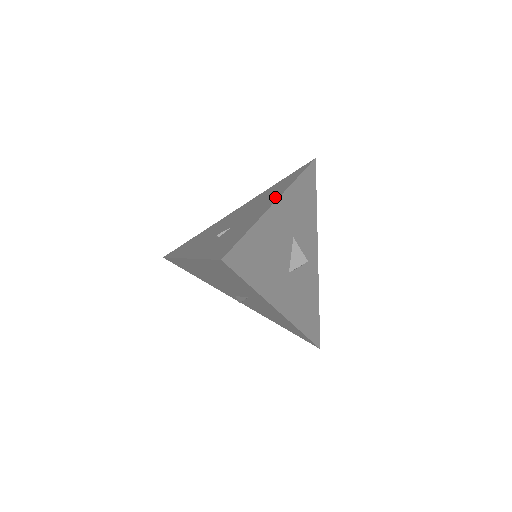
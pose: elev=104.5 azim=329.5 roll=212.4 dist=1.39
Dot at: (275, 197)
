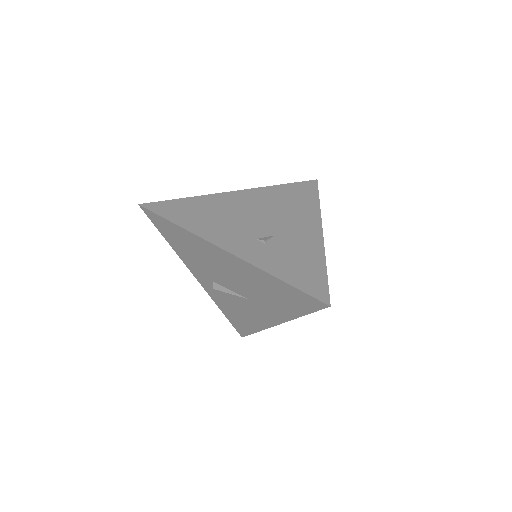
Dot at: (314, 223)
